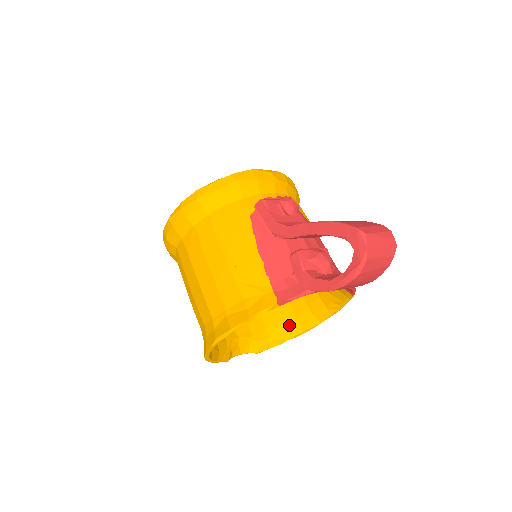
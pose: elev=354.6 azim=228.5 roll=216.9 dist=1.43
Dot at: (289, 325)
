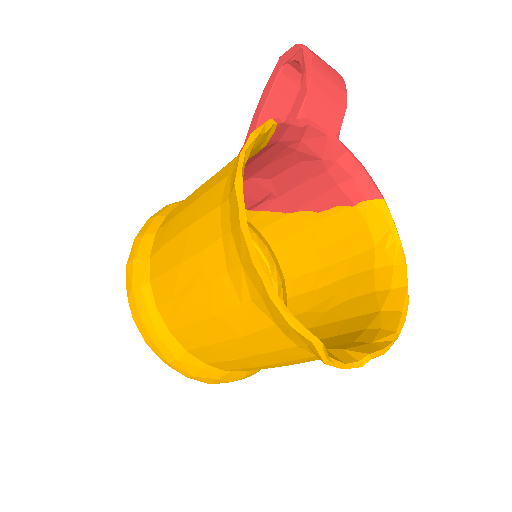
Dot at: (378, 321)
